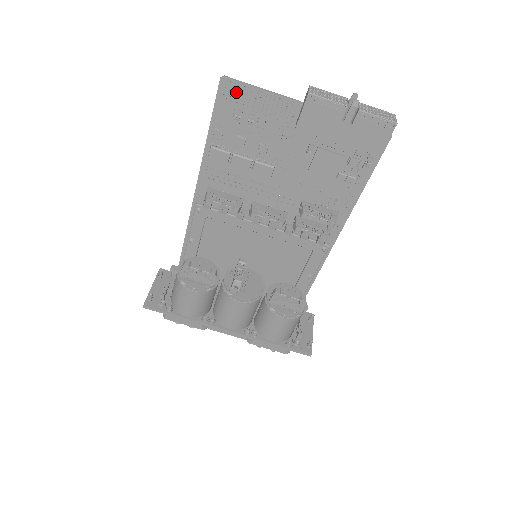
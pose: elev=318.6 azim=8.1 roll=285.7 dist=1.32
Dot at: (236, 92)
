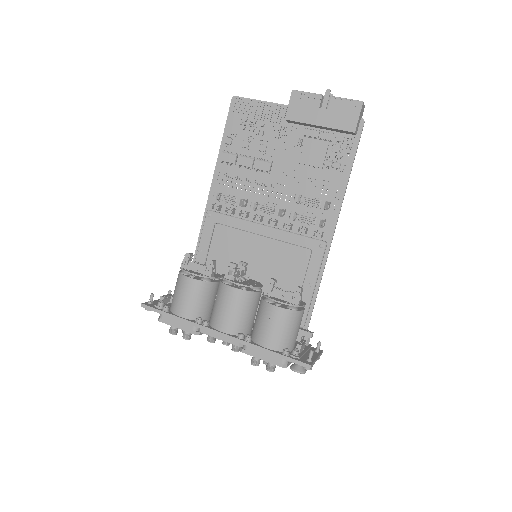
Dot at: (243, 106)
